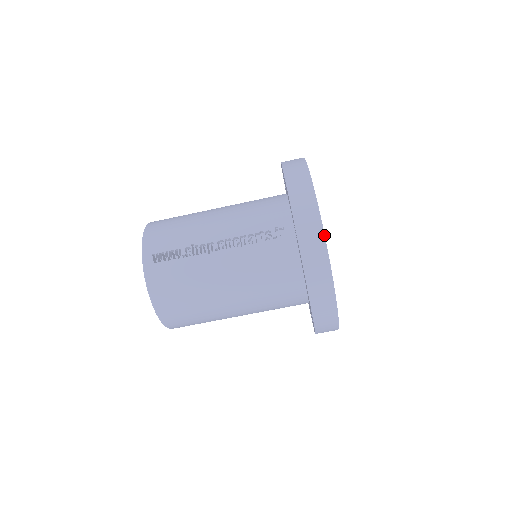
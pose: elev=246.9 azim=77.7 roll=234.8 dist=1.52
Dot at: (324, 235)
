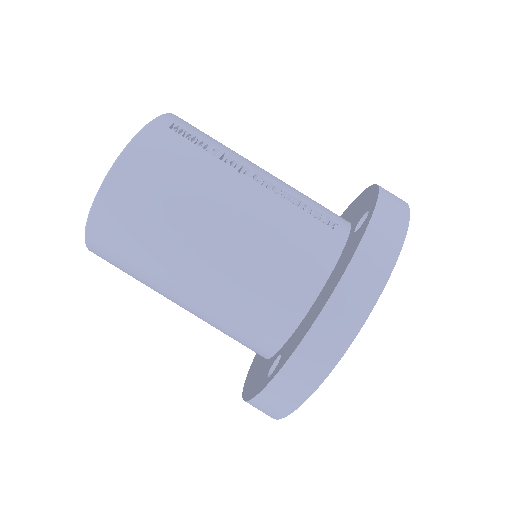
Dot at: (405, 236)
